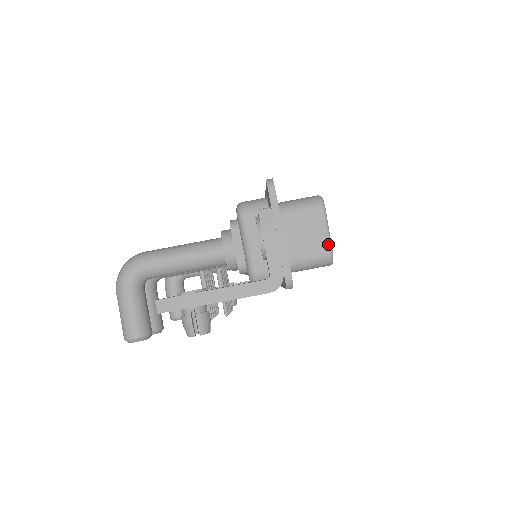
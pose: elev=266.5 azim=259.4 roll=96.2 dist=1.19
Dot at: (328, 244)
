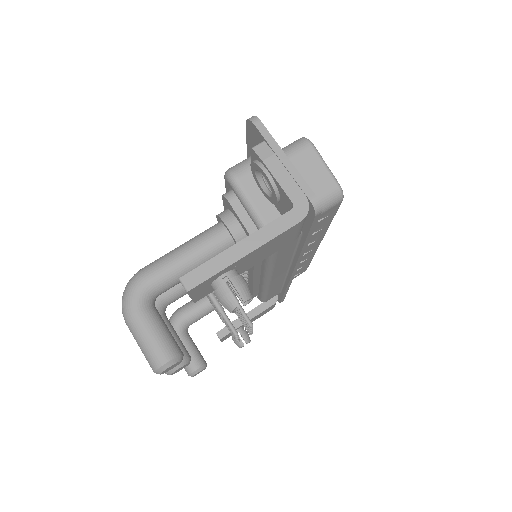
Dot at: (331, 177)
